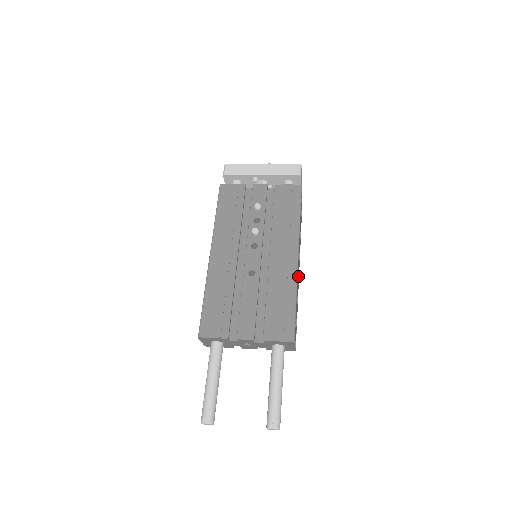
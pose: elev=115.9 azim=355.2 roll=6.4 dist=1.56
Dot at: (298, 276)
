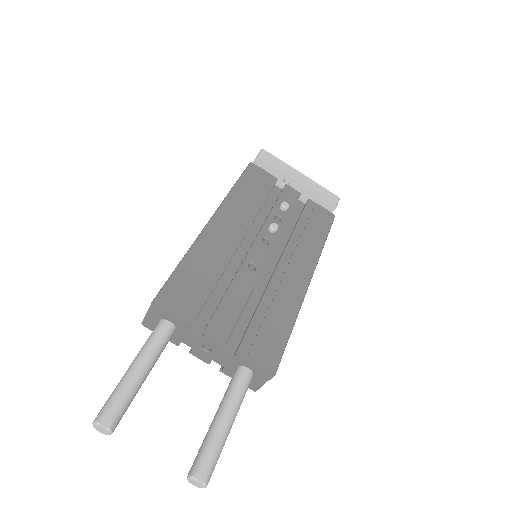
Dot at: occluded
